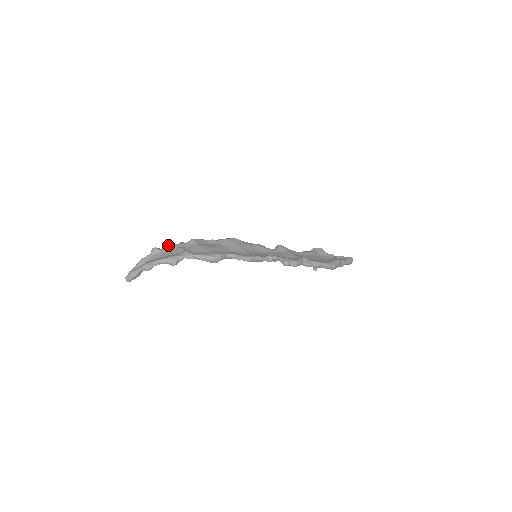
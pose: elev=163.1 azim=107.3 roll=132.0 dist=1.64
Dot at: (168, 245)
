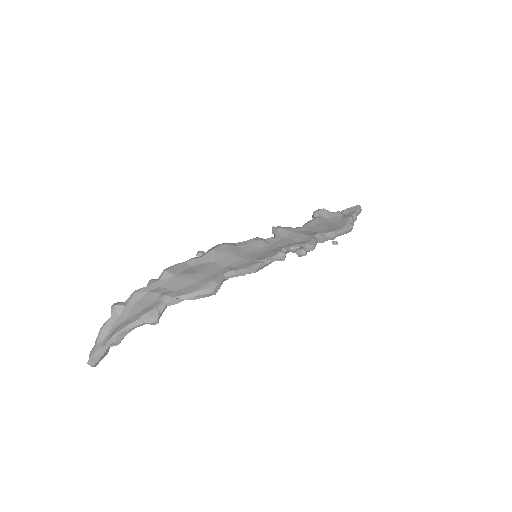
Dot at: (133, 293)
